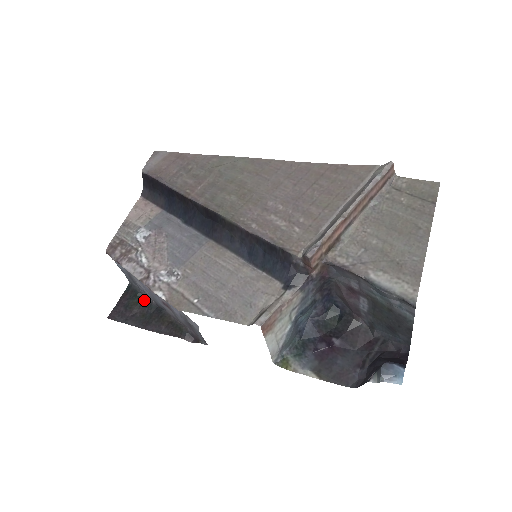
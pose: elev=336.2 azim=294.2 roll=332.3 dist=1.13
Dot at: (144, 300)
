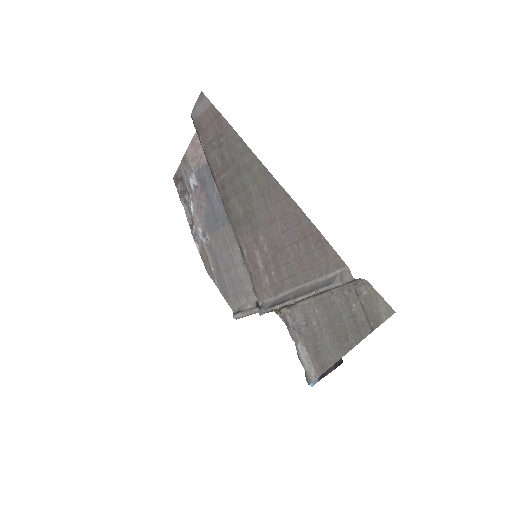
Dot at: occluded
